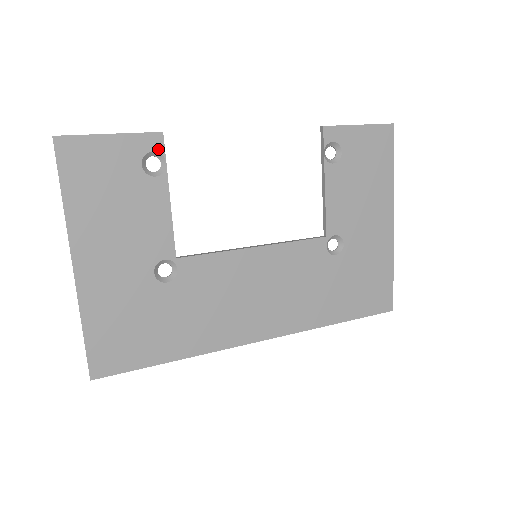
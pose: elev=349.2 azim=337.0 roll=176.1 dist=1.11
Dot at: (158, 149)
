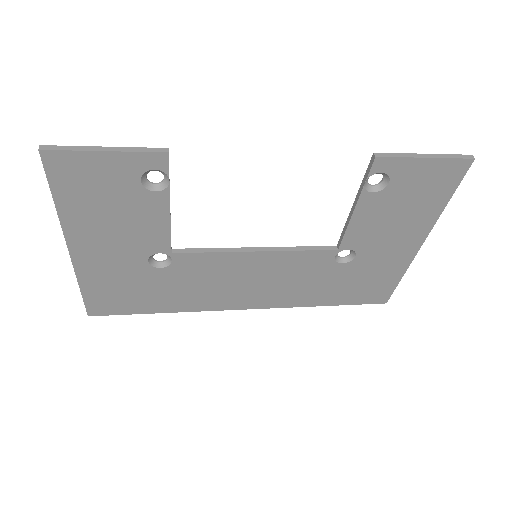
Dot at: (161, 168)
